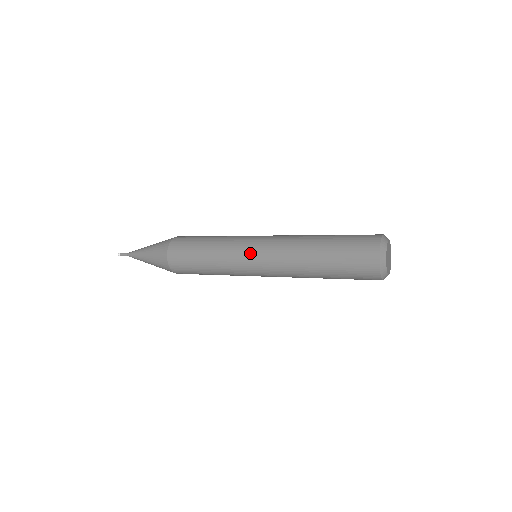
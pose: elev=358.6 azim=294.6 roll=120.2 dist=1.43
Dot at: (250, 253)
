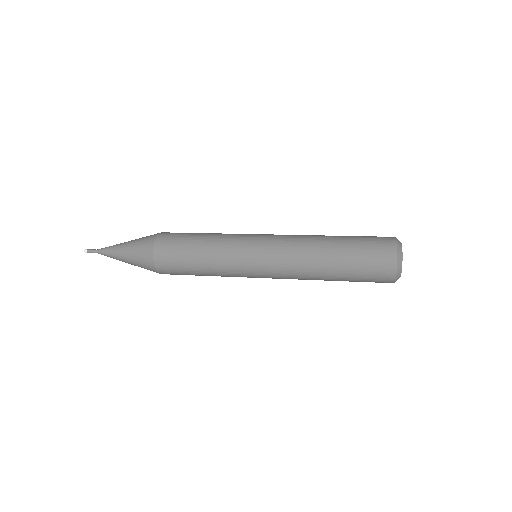
Dot at: (255, 269)
